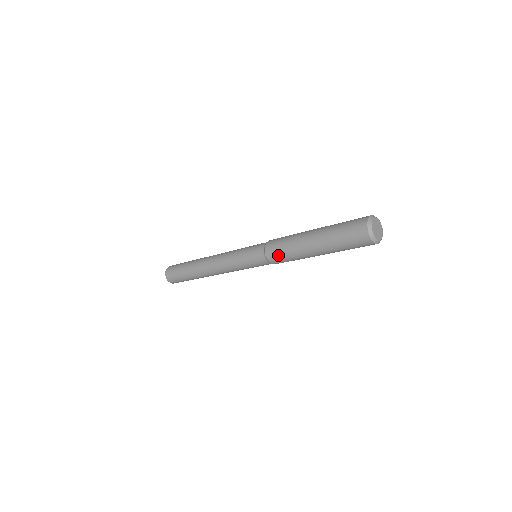
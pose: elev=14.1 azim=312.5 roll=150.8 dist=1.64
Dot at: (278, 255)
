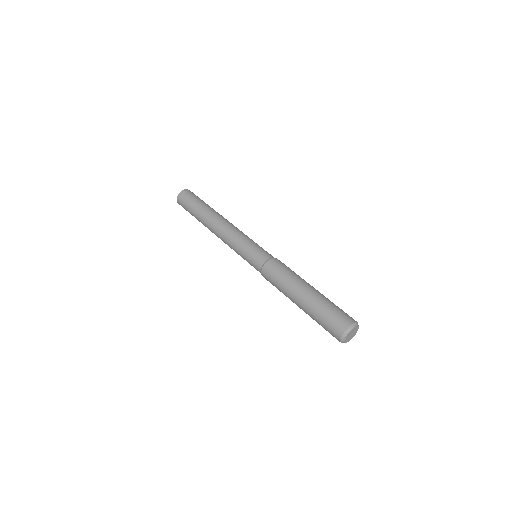
Dot at: occluded
